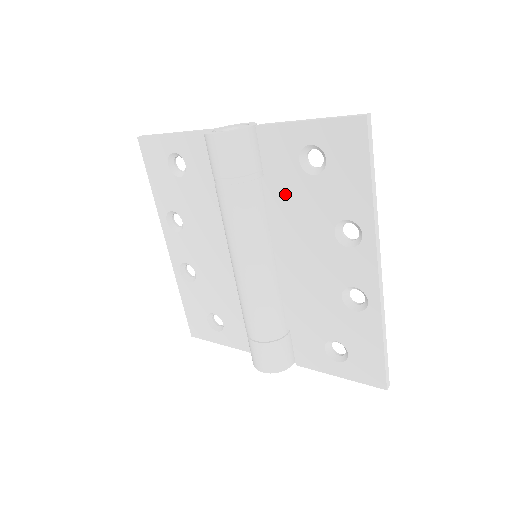
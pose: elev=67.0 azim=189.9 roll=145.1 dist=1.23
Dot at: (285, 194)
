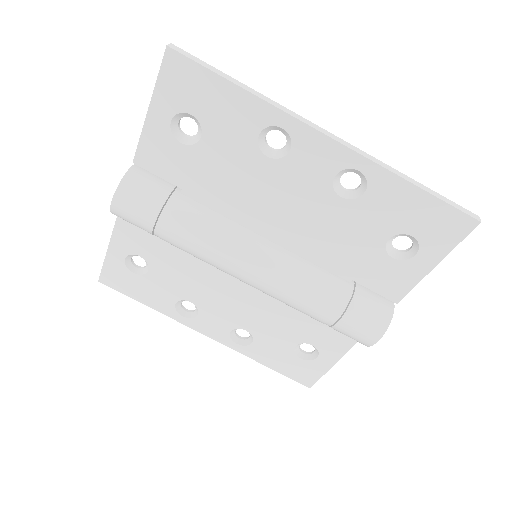
Dot at: (206, 180)
